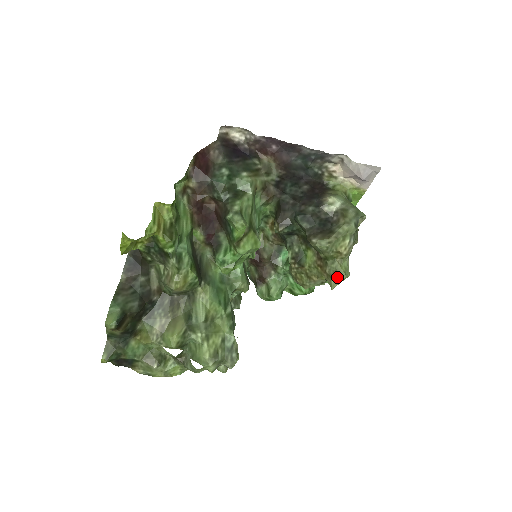
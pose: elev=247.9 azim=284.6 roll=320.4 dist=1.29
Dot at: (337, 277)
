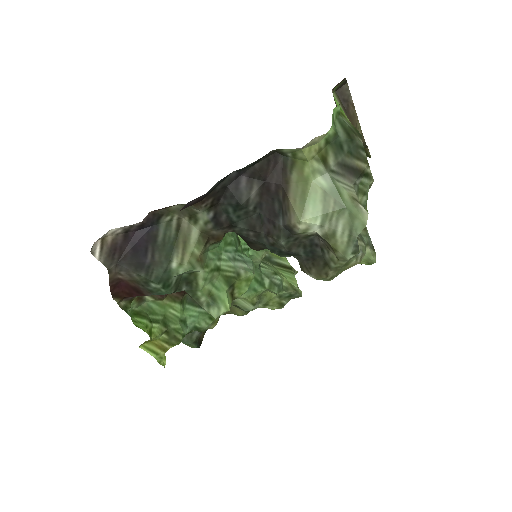
Dot at: occluded
